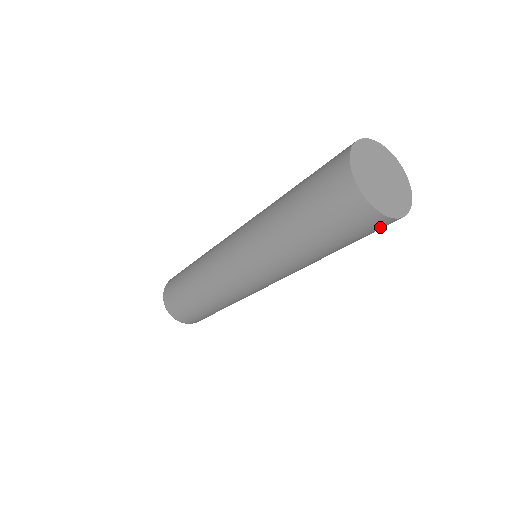
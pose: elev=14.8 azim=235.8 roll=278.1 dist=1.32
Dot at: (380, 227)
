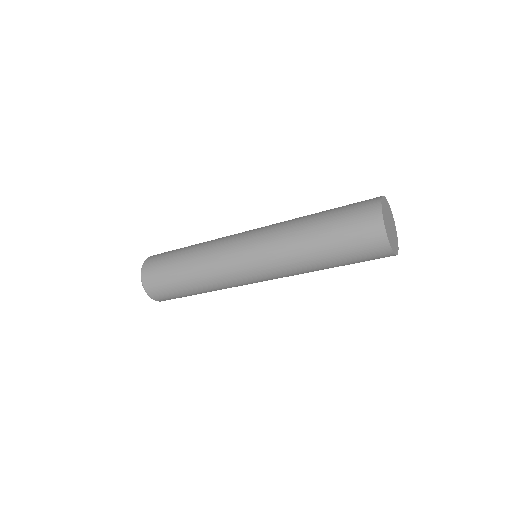
Dot at: (374, 246)
